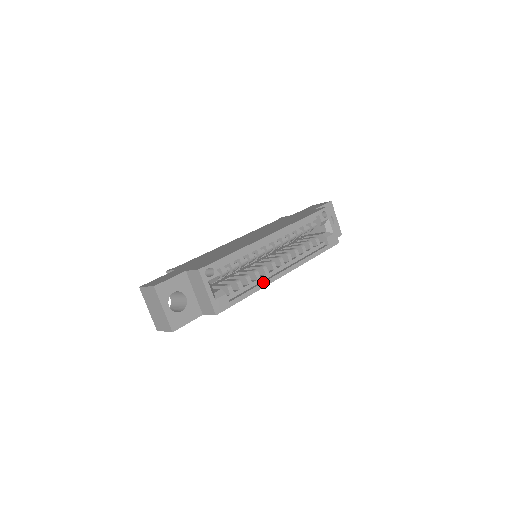
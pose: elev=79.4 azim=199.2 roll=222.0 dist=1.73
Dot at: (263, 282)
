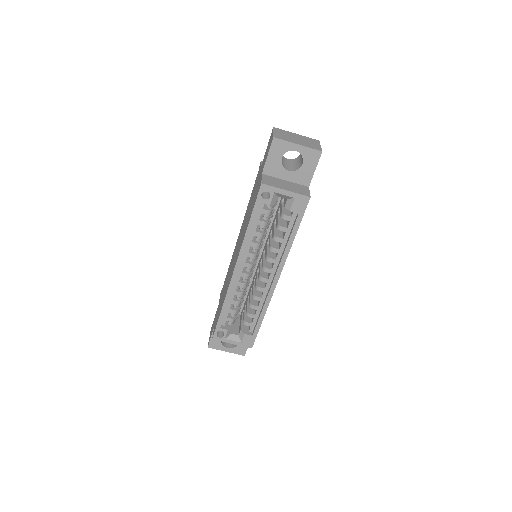
Dot at: (264, 304)
